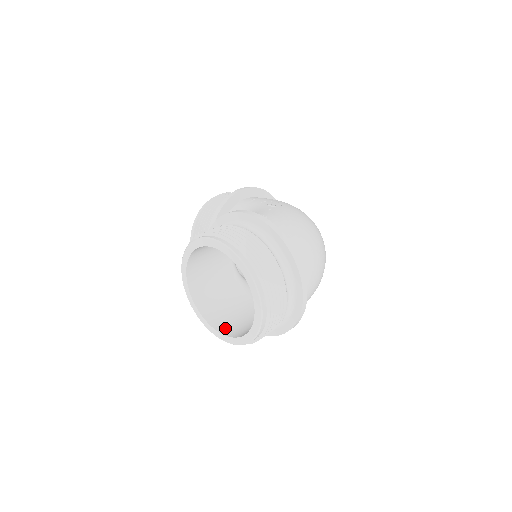
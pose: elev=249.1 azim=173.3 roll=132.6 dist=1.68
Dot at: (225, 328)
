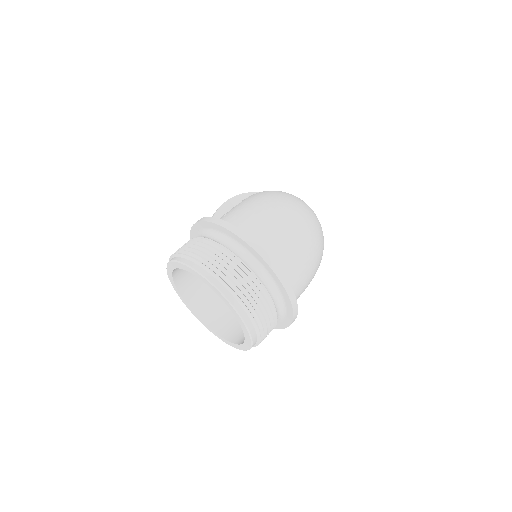
Dot at: (241, 338)
